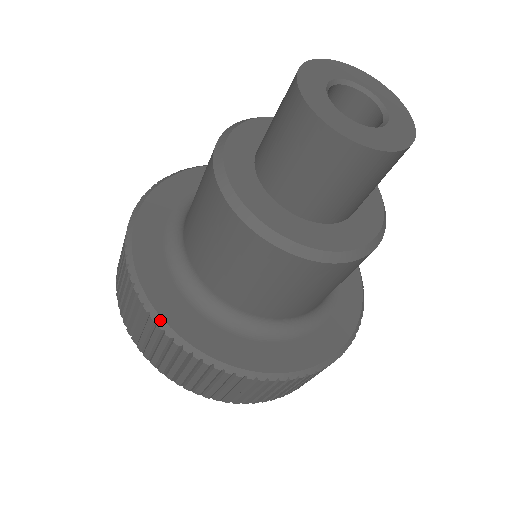
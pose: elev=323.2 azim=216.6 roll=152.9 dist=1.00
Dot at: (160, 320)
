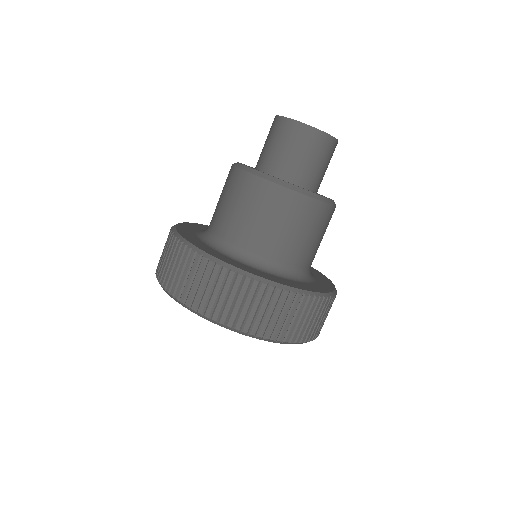
Dot at: (270, 282)
